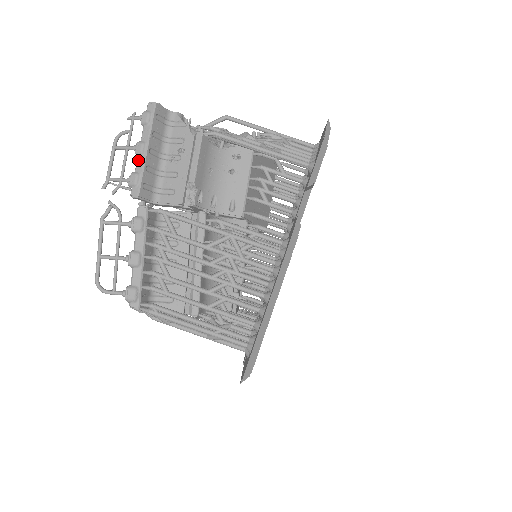
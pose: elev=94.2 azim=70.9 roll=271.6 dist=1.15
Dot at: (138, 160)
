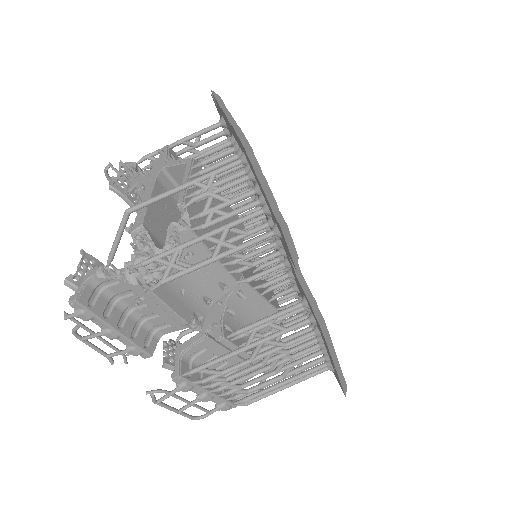
Dot at: occluded
